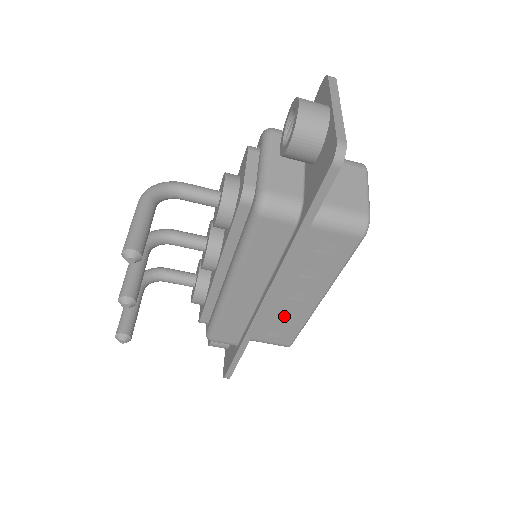
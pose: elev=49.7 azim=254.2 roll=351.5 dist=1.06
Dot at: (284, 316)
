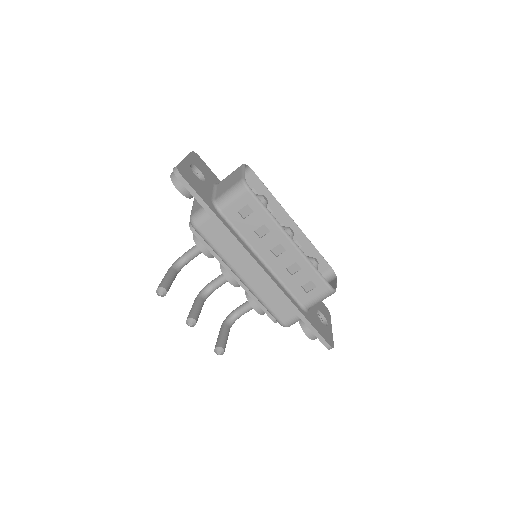
Dot at: (295, 271)
